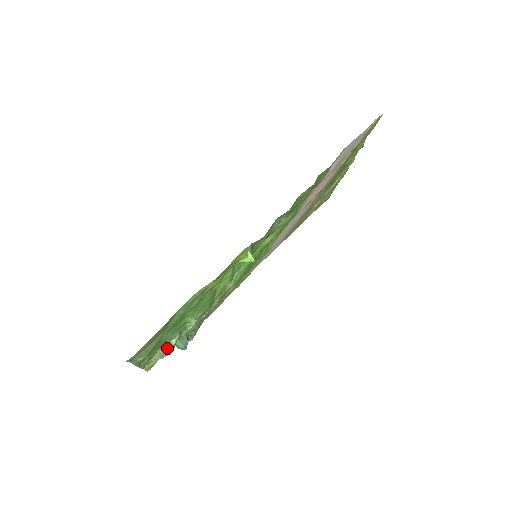
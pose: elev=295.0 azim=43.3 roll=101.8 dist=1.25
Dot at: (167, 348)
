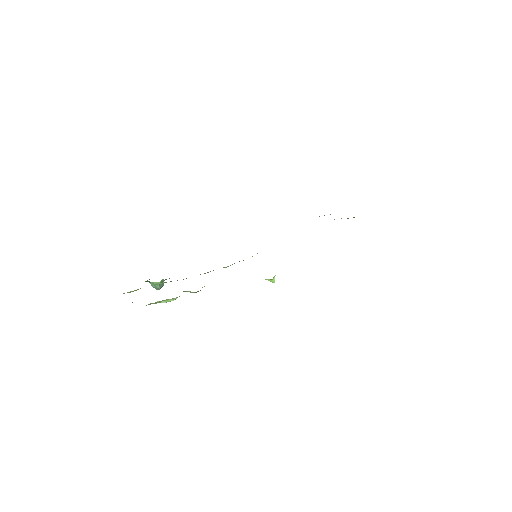
Dot at: (166, 301)
